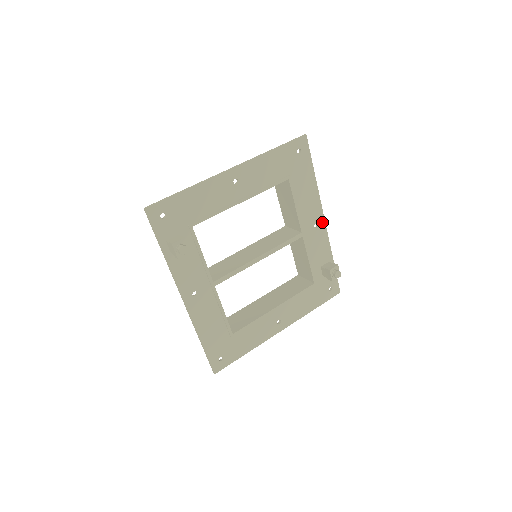
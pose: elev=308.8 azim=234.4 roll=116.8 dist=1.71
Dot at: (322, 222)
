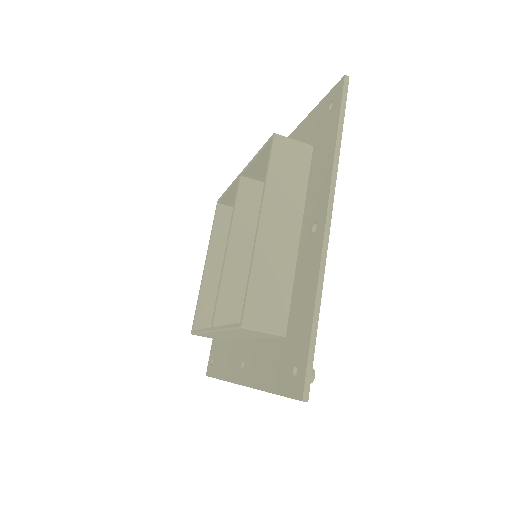
Dot at: occluded
